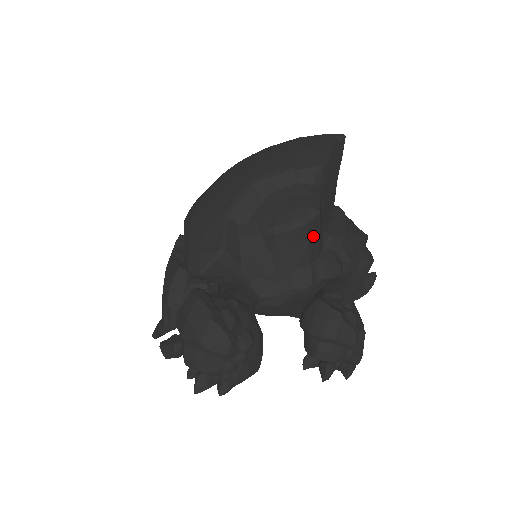
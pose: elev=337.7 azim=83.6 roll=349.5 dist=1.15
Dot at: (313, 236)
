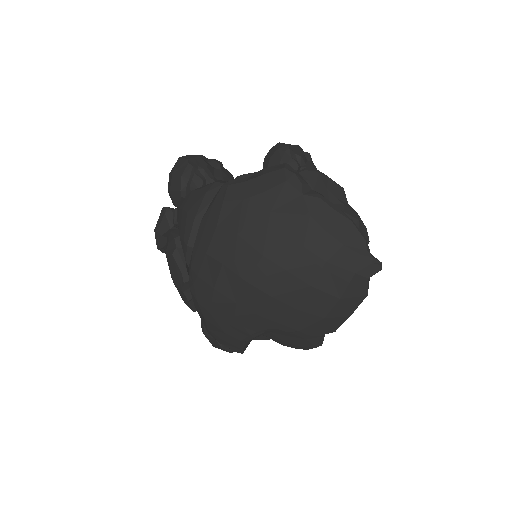
Dot at: occluded
